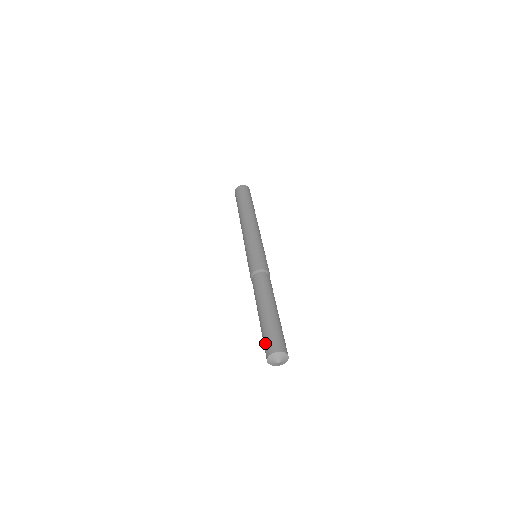
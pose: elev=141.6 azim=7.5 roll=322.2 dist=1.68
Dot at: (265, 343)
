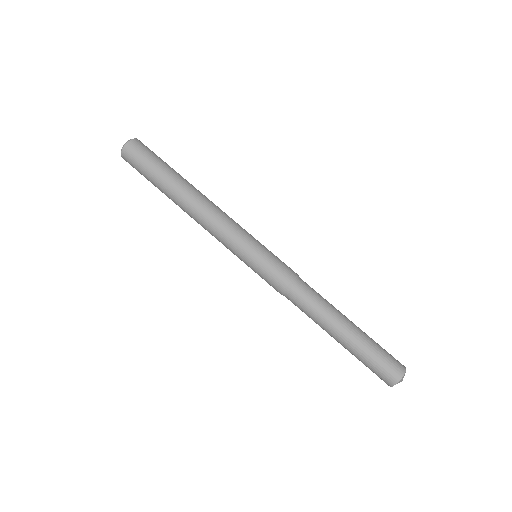
Dot at: occluded
